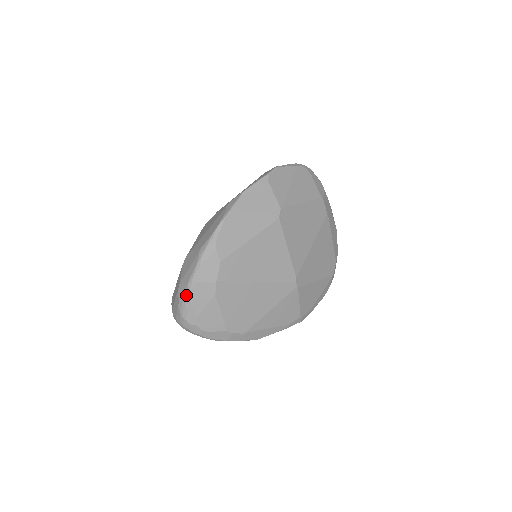
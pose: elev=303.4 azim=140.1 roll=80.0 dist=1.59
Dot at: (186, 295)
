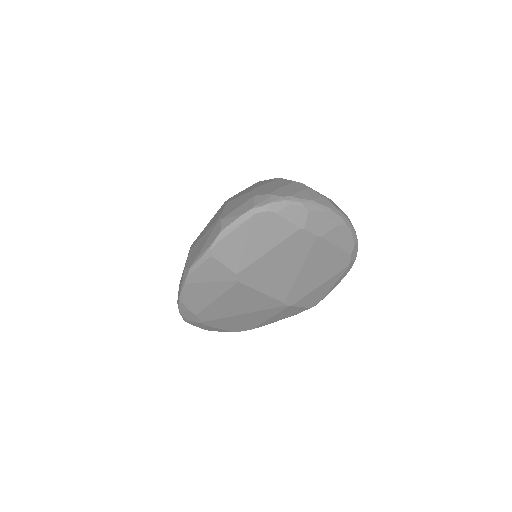
Dot at: occluded
